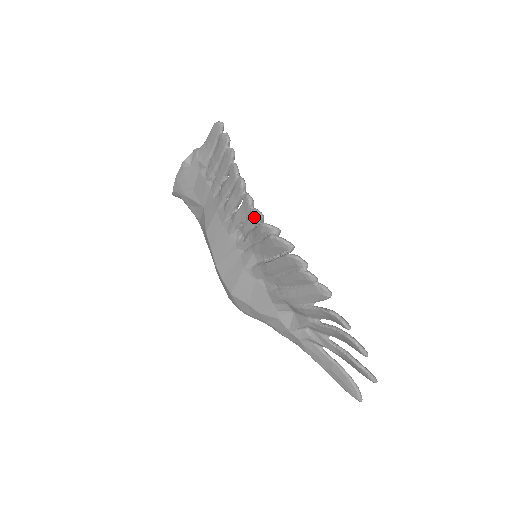
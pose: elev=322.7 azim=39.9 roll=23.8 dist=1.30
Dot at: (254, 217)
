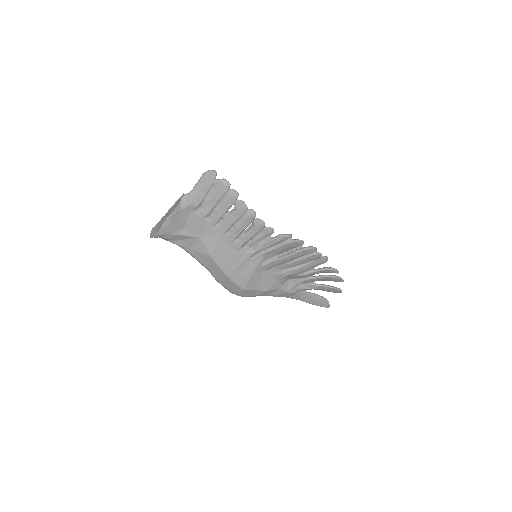
Dot at: (268, 233)
